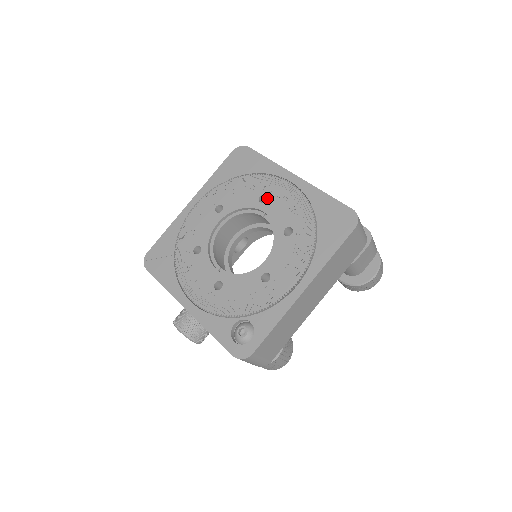
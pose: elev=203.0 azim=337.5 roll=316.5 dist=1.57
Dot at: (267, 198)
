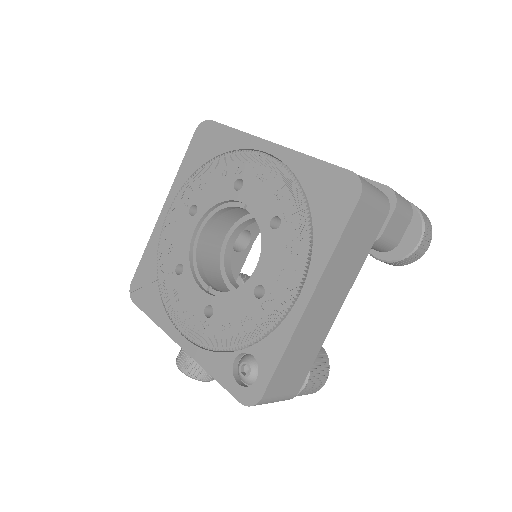
Dot at: (243, 183)
